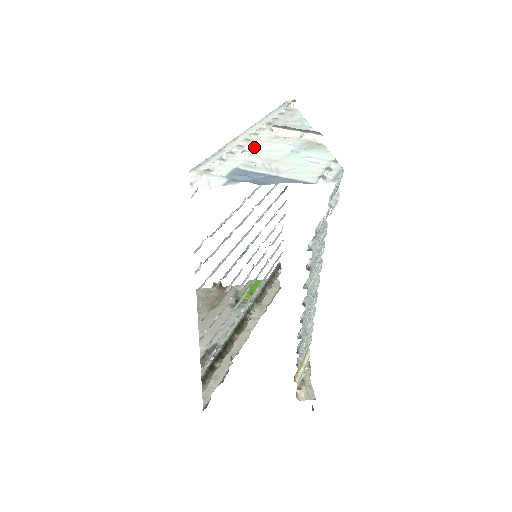
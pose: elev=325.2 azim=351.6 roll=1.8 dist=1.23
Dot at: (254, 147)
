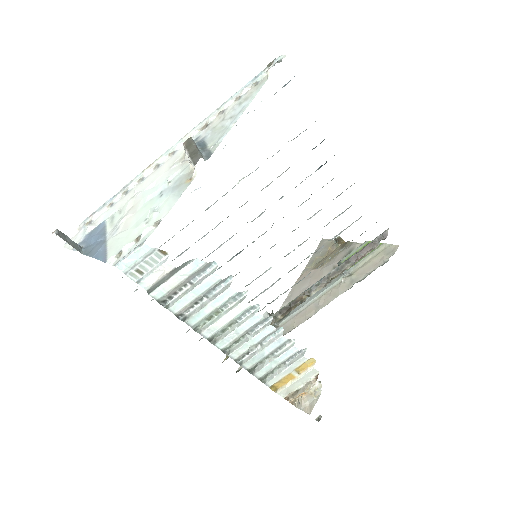
Dot at: (147, 182)
